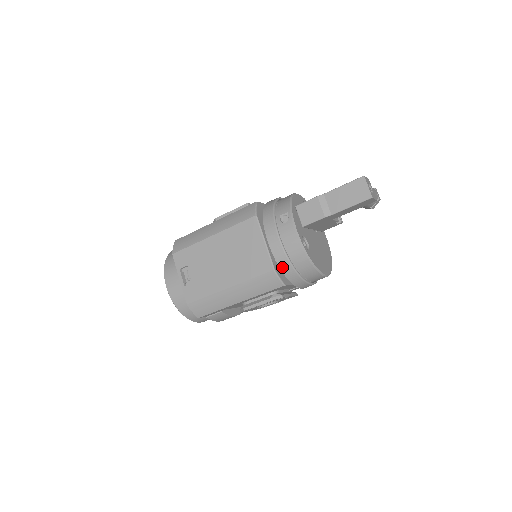
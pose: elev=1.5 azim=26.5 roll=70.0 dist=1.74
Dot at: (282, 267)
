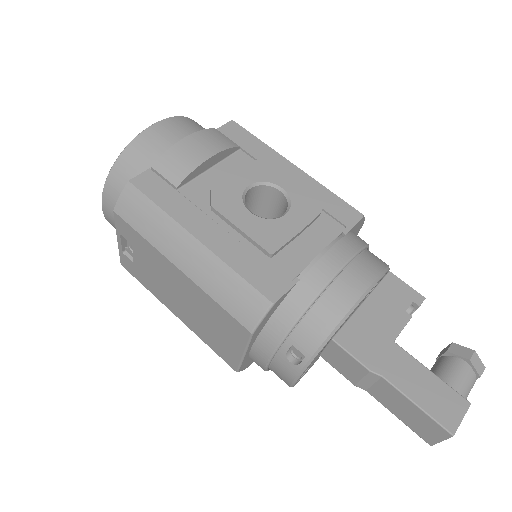
Dot at: occluded
